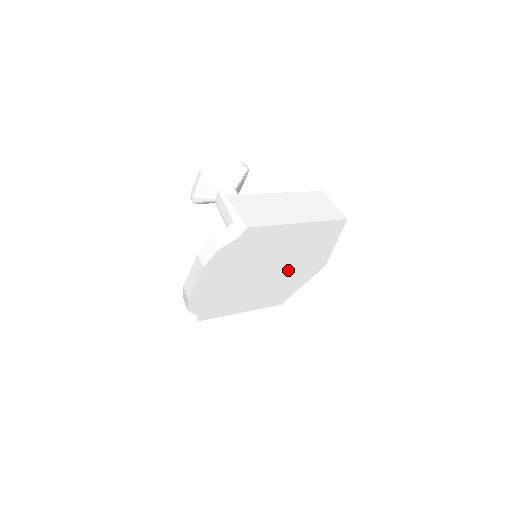
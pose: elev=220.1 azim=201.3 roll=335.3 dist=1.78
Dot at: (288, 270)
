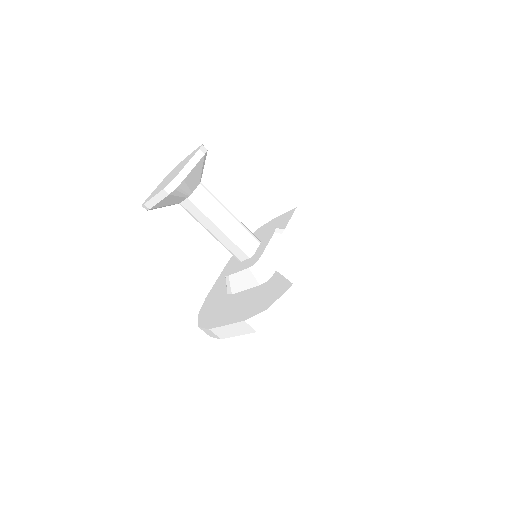
Dot at: occluded
